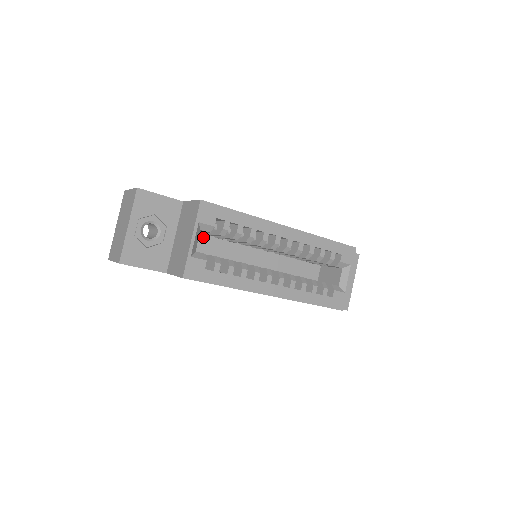
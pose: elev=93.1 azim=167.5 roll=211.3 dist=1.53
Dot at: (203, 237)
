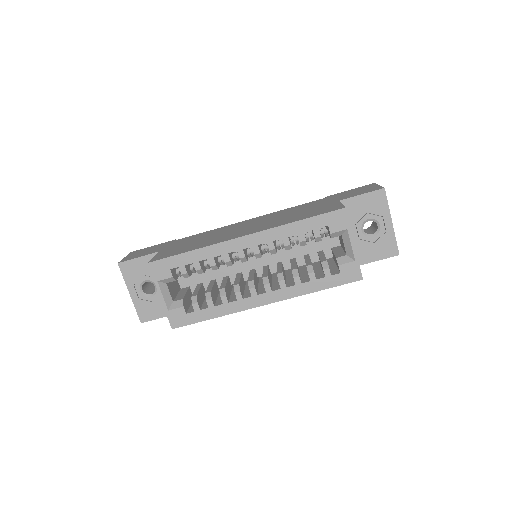
Dot at: occluded
